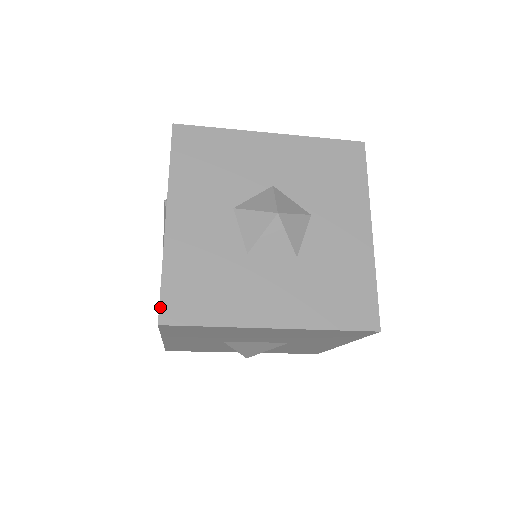
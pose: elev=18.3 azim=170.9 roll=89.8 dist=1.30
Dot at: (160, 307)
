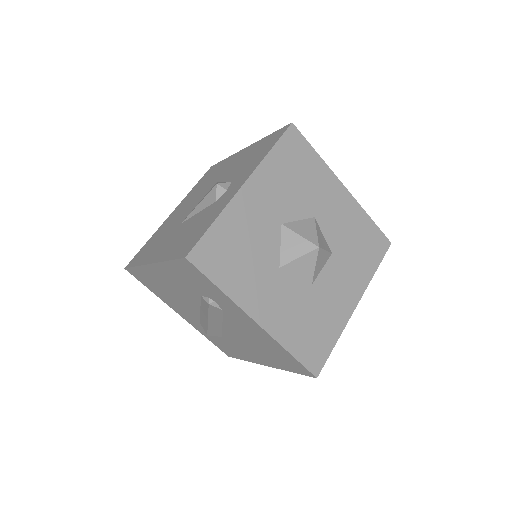
Dot at: (308, 370)
